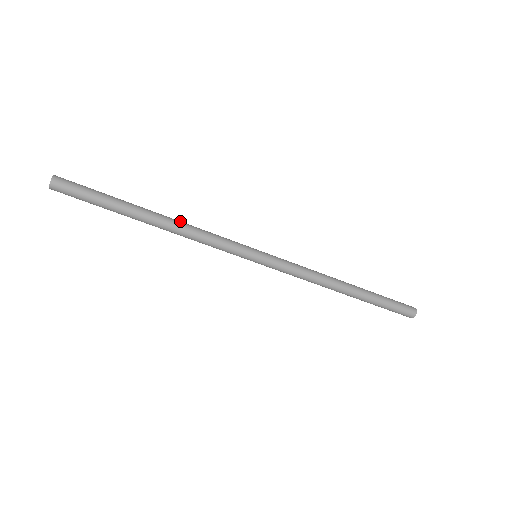
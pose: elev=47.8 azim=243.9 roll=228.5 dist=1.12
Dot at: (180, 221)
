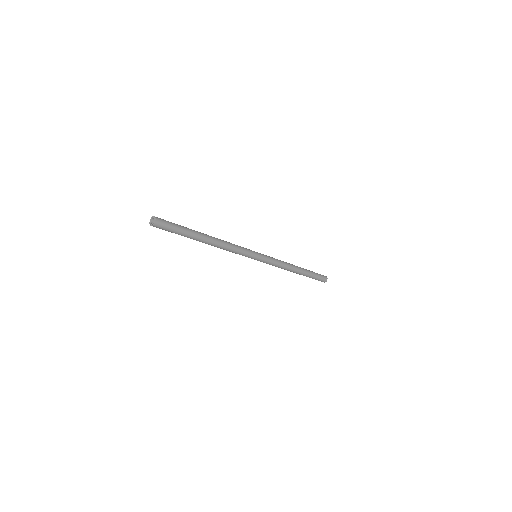
Dot at: (222, 242)
